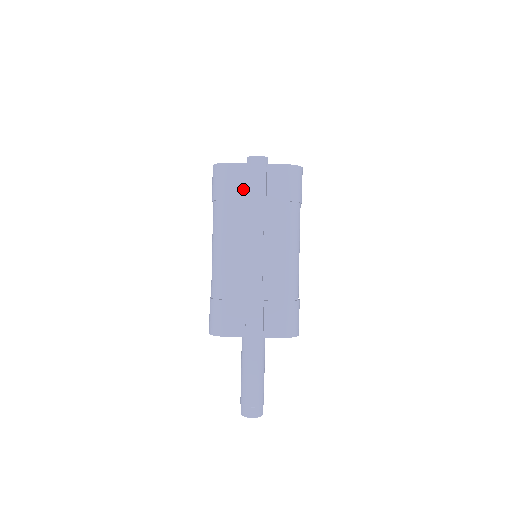
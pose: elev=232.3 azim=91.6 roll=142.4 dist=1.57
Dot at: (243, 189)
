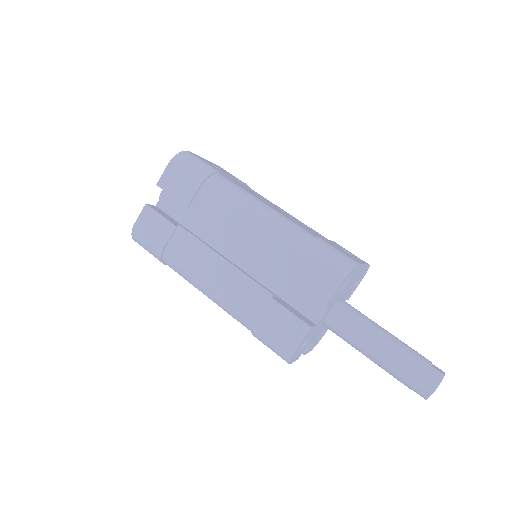
Dot at: (164, 225)
